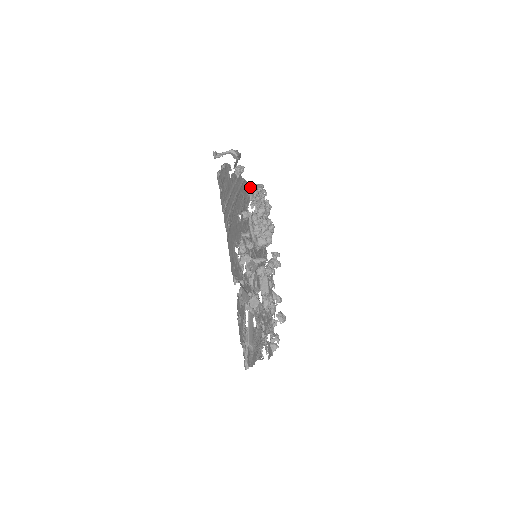
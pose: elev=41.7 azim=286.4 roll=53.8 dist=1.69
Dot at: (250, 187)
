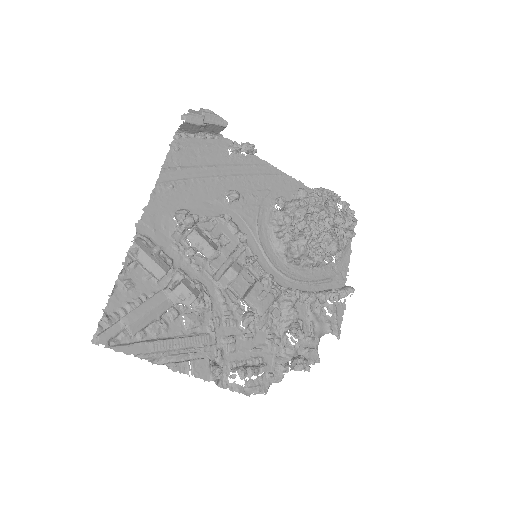
Dot at: (310, 191)
